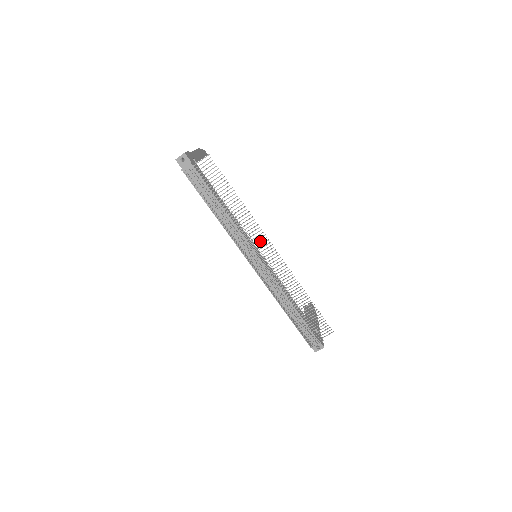
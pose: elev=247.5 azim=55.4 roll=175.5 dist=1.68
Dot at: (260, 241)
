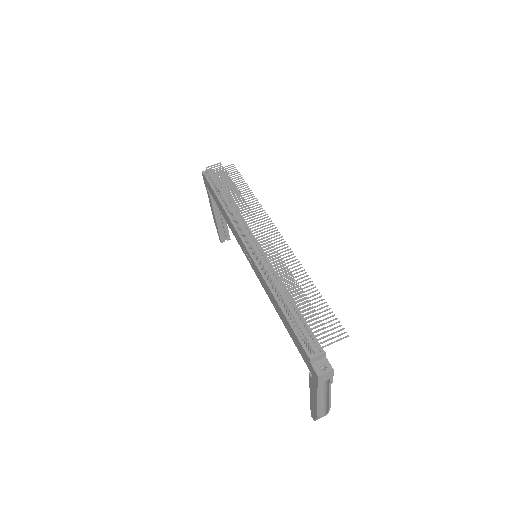
Dot at: occluded
